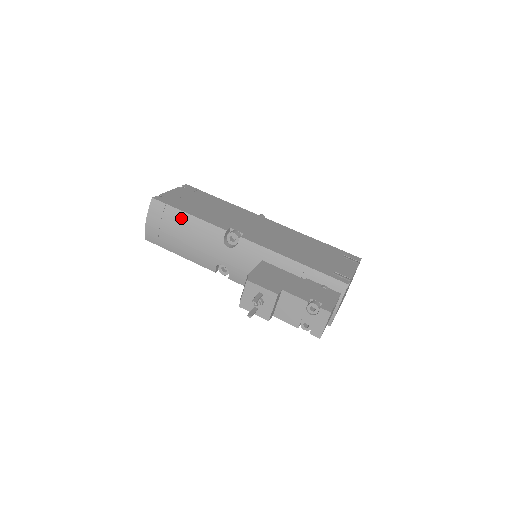
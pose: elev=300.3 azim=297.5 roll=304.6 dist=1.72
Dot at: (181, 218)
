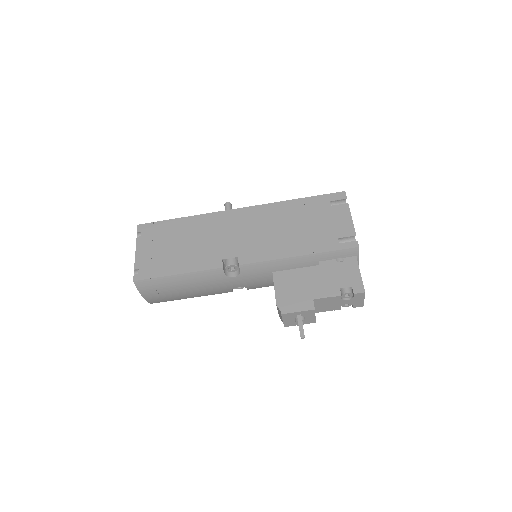
Dot at: (174, 281)
